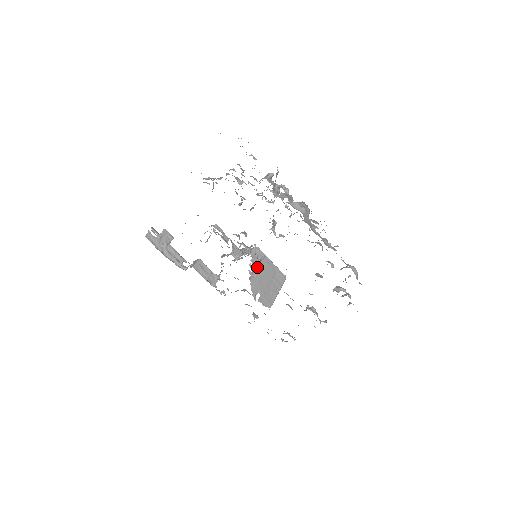
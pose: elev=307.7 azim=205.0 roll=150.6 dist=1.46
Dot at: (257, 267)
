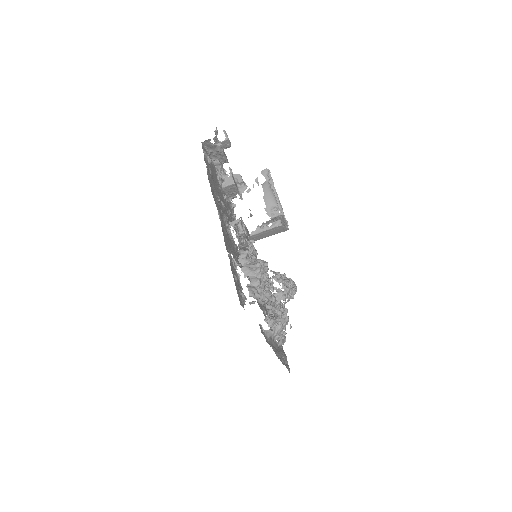
Dot at: (266, 229)
